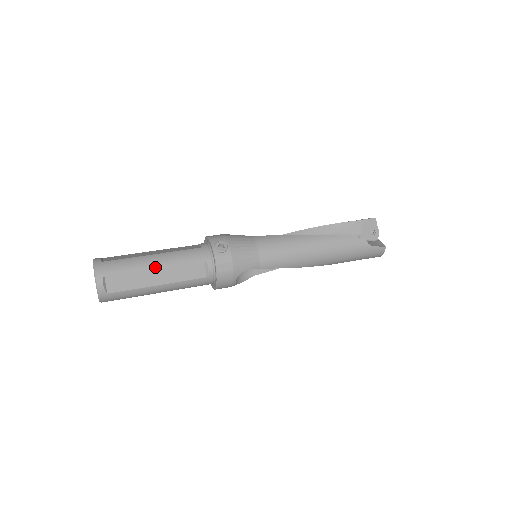
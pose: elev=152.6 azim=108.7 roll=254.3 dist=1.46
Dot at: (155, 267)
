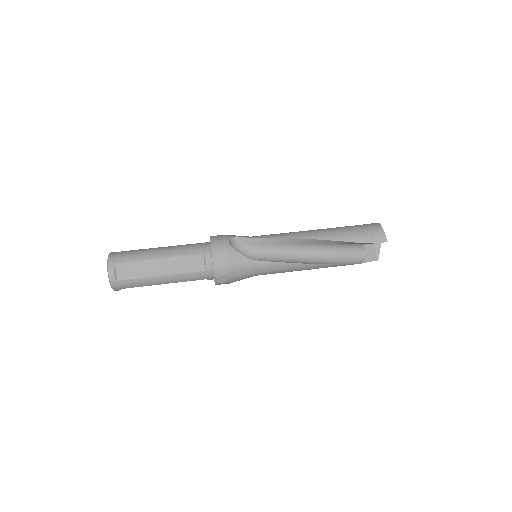
Dot at: occluded
